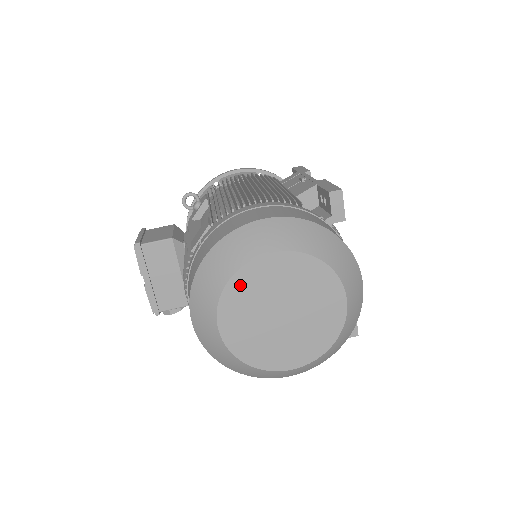
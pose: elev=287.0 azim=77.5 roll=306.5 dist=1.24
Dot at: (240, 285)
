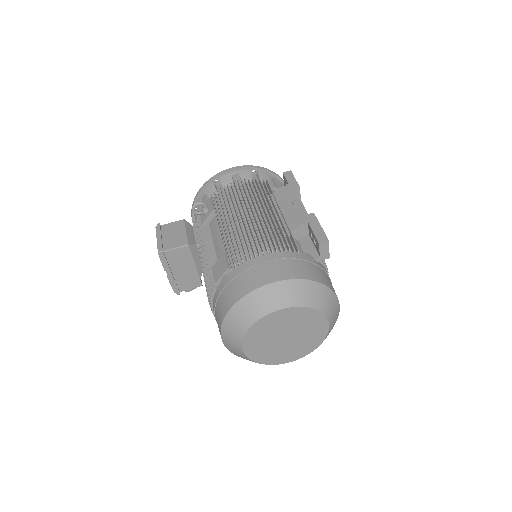
Dot at: (258, 328)
